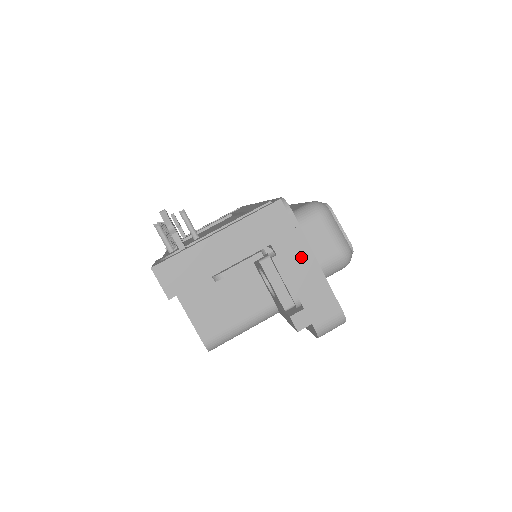
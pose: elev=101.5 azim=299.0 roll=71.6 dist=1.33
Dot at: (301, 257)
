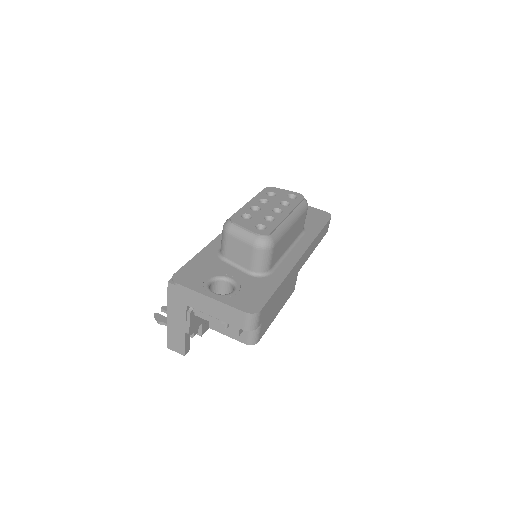
Dot at: (202, 301)
